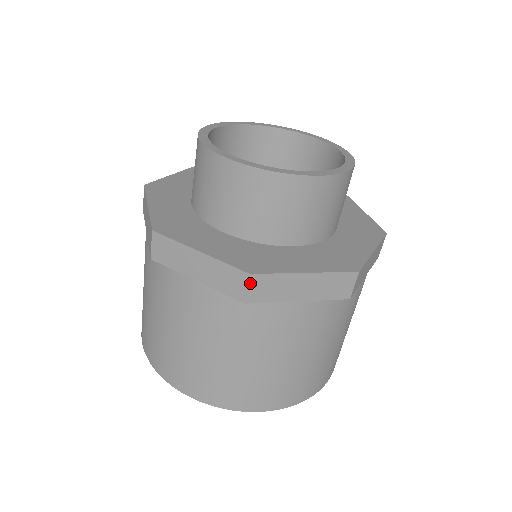
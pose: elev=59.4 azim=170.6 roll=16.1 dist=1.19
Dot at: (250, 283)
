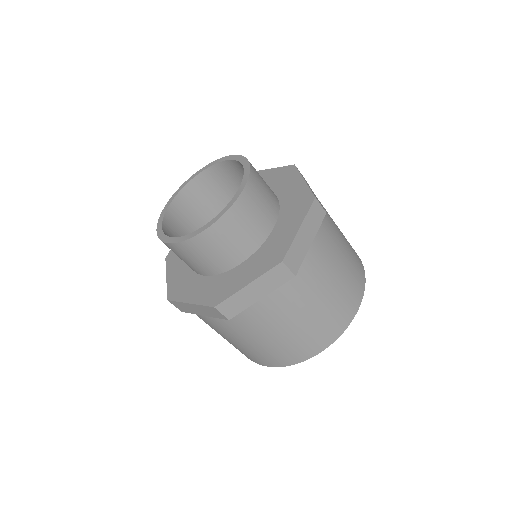
Dot at: (287, 265)
